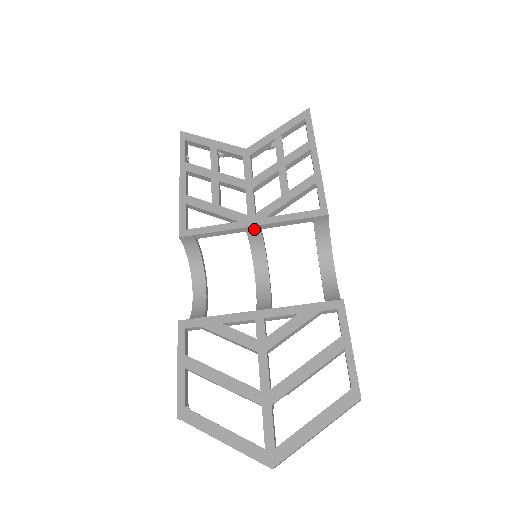
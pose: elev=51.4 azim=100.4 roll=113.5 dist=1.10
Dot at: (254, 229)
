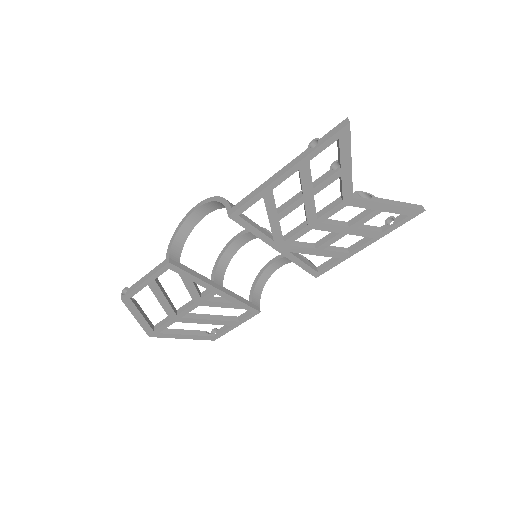
Dot at: (276, 247)
